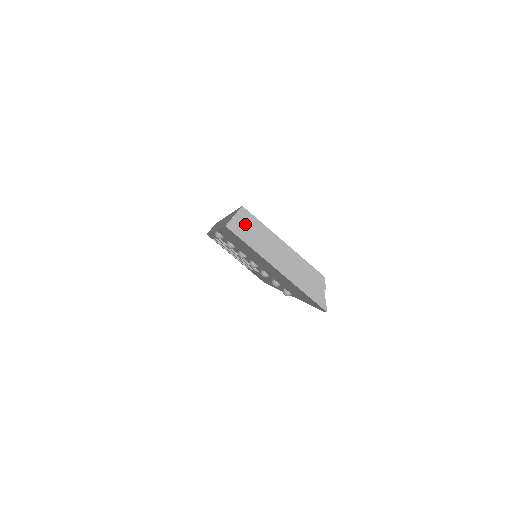
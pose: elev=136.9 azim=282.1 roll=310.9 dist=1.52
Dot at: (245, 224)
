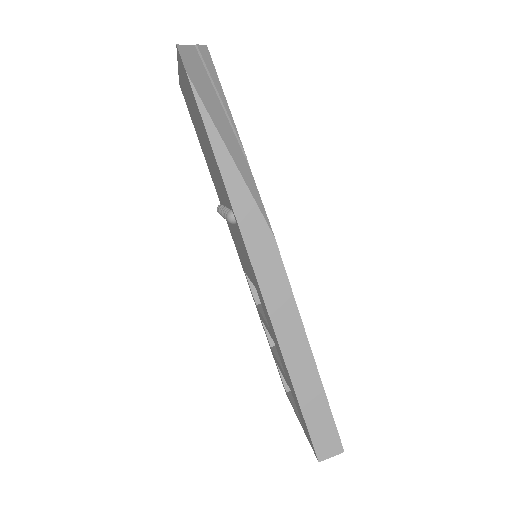
Dot at: occluded
